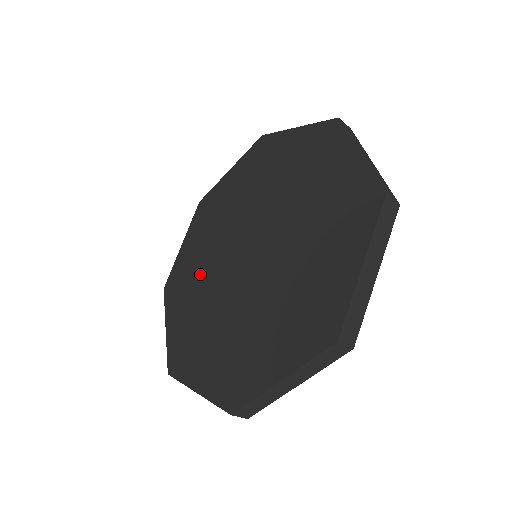
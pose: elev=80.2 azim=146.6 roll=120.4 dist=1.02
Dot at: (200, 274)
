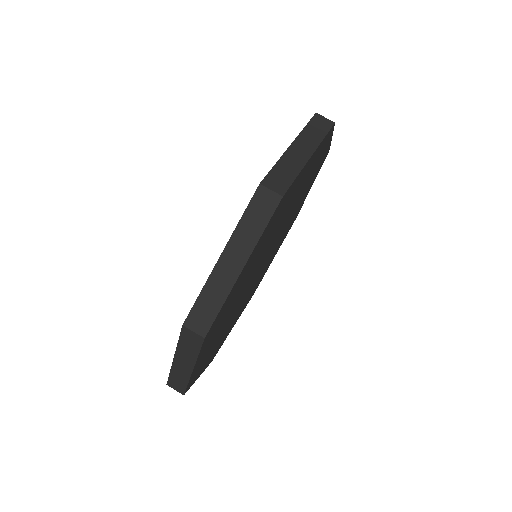
Dot at: occluded
